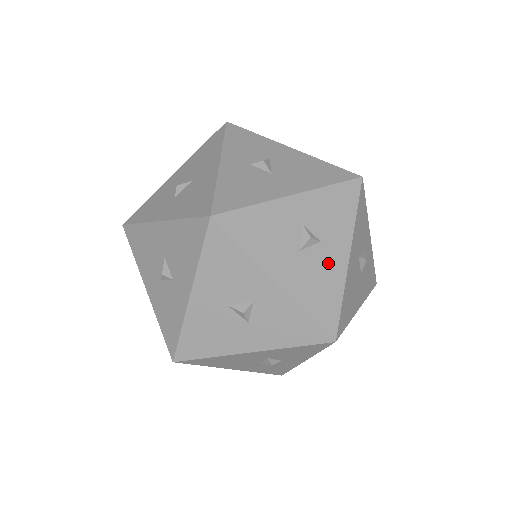
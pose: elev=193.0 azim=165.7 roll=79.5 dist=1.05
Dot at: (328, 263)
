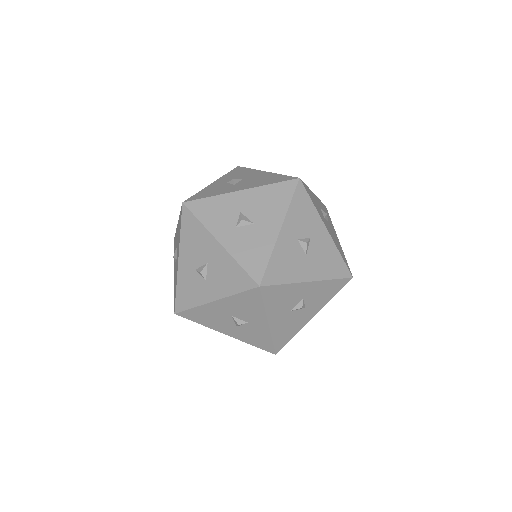
Dot at: (301, 319)
